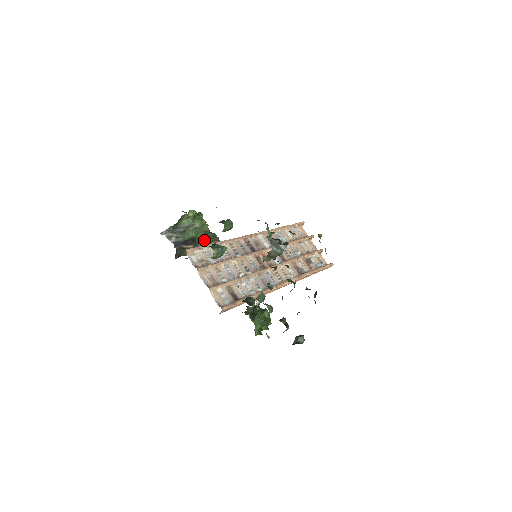
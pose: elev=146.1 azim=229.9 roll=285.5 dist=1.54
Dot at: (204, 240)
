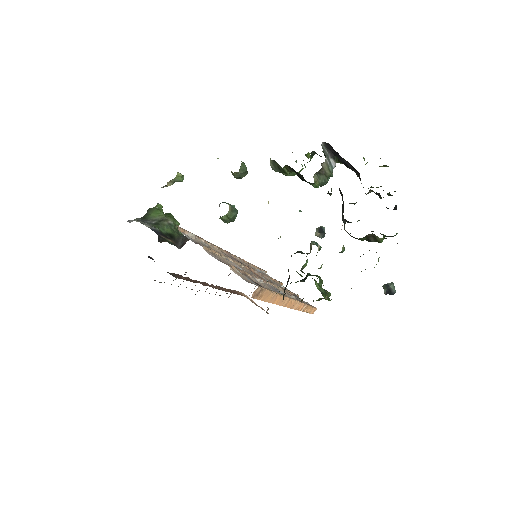
Dot at: (184, 238)
